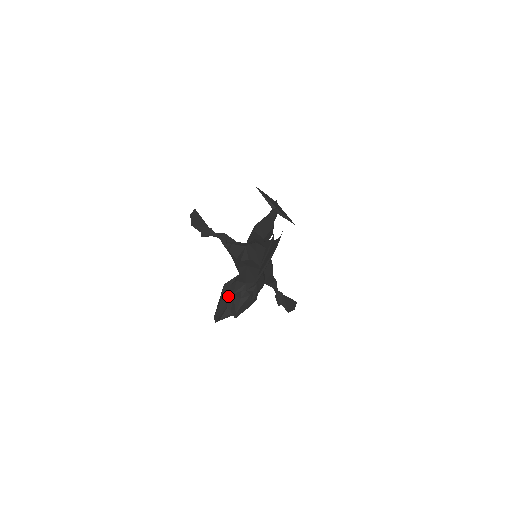
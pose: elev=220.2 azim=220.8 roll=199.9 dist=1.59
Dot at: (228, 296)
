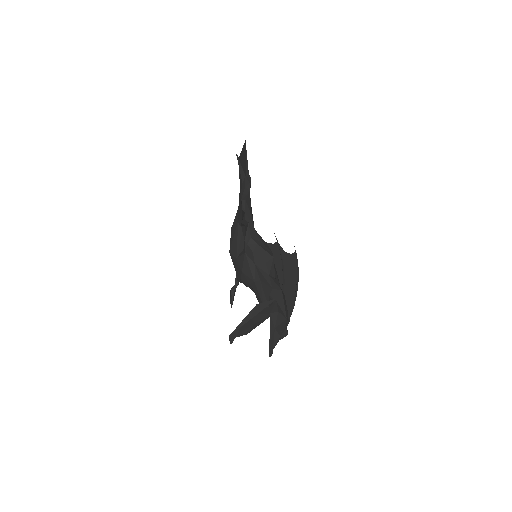
Dot at: (270, 330)
